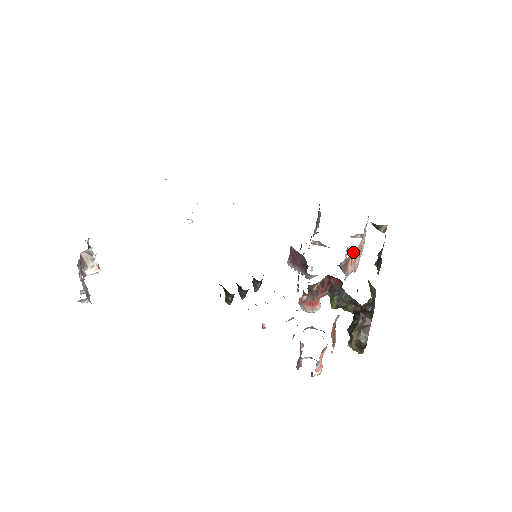
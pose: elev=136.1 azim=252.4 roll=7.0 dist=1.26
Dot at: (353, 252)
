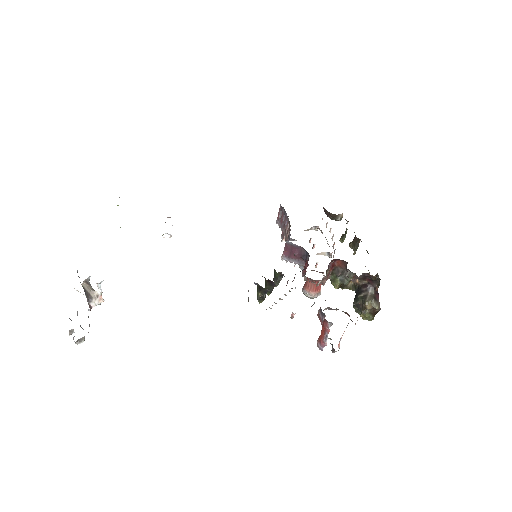
Dot at: occluded
